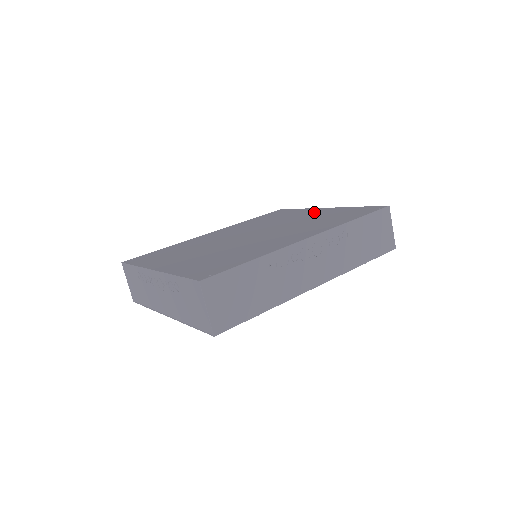
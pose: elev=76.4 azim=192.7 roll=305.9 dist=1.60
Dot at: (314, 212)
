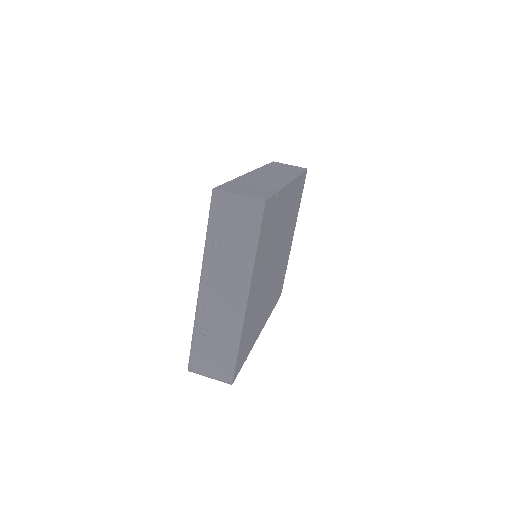
Dot at: occluded
